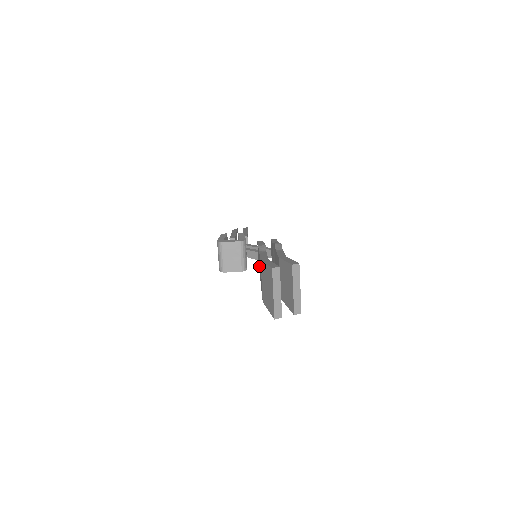
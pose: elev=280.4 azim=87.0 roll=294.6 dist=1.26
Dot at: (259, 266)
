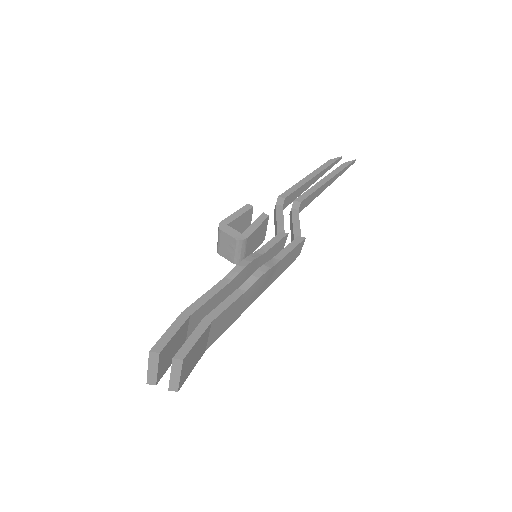
Dot at: occluded
